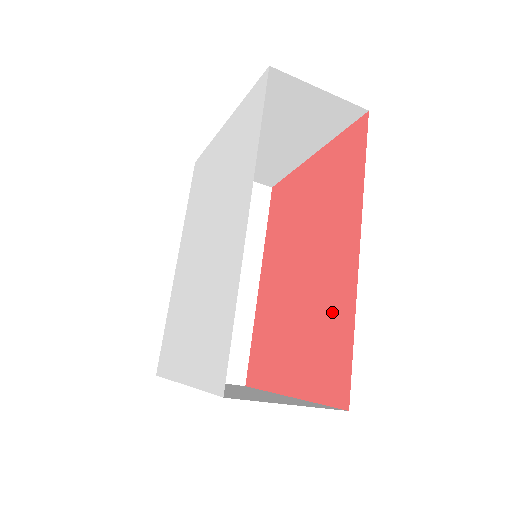
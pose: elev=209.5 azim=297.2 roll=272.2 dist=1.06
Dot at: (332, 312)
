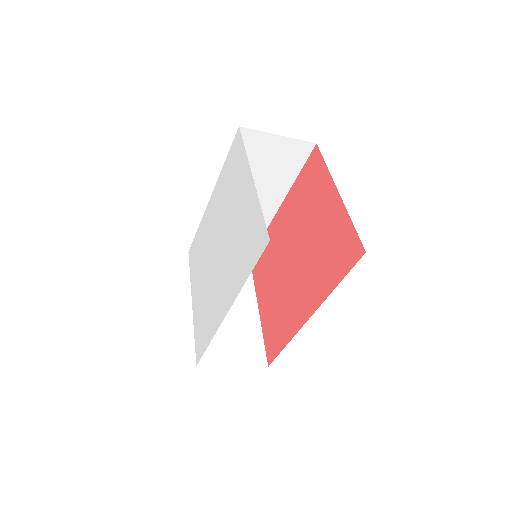
Dot at: (286, 319)
